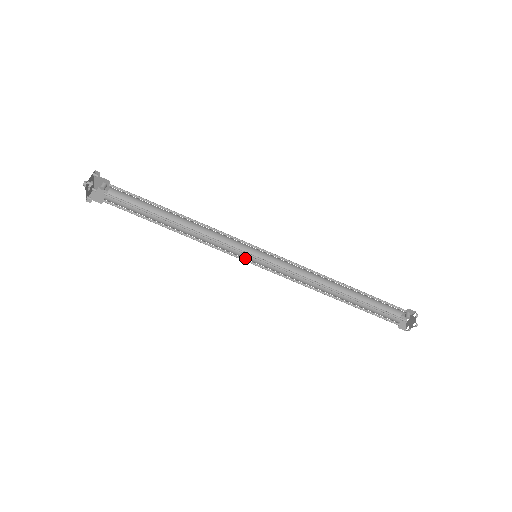
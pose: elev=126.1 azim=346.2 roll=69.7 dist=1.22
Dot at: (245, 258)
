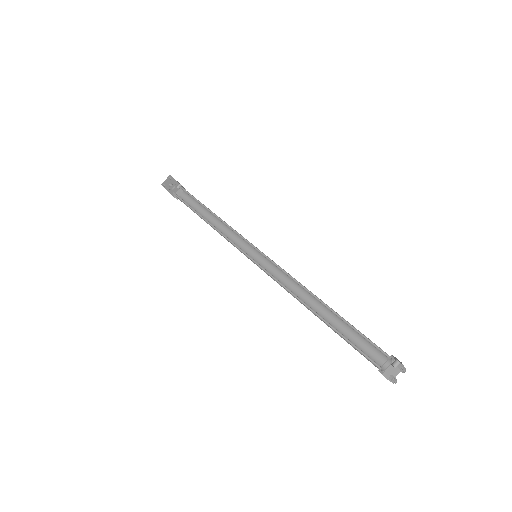
Dot at: (250, 256)
